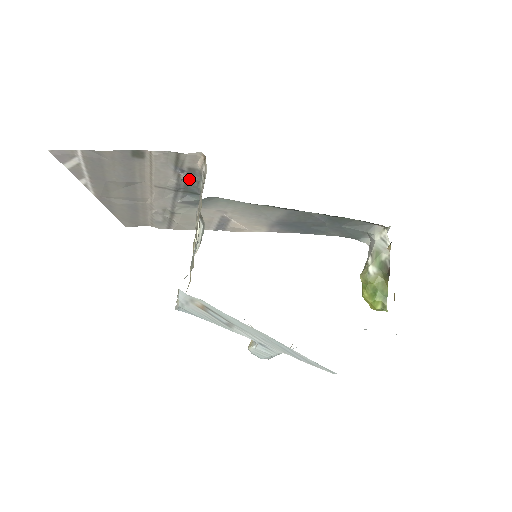
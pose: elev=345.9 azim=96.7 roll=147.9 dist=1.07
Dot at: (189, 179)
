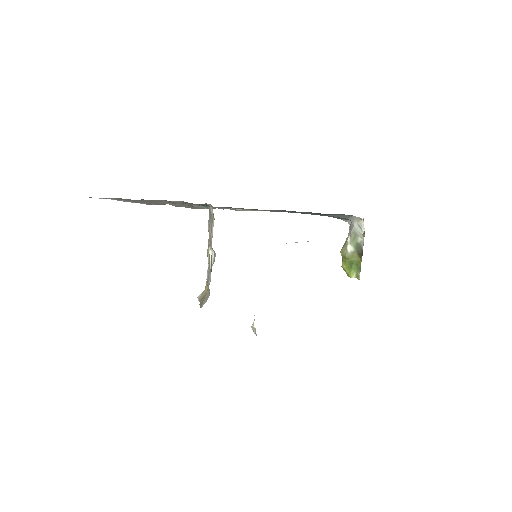
Dot at: occluded
